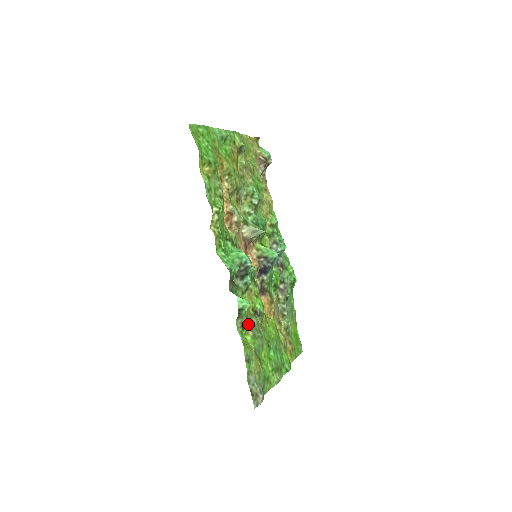
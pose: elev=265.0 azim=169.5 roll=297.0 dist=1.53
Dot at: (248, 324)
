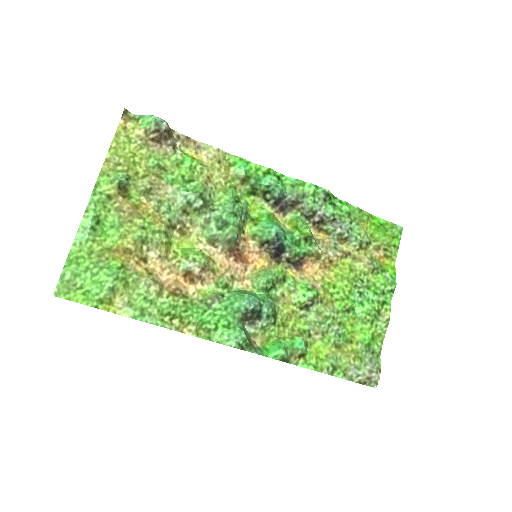
Dot at: (304, 348)
